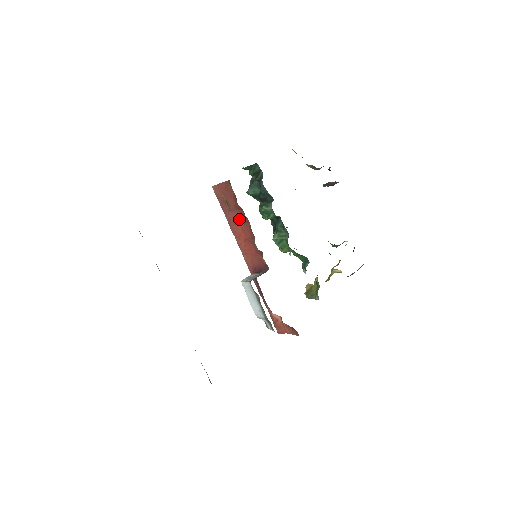
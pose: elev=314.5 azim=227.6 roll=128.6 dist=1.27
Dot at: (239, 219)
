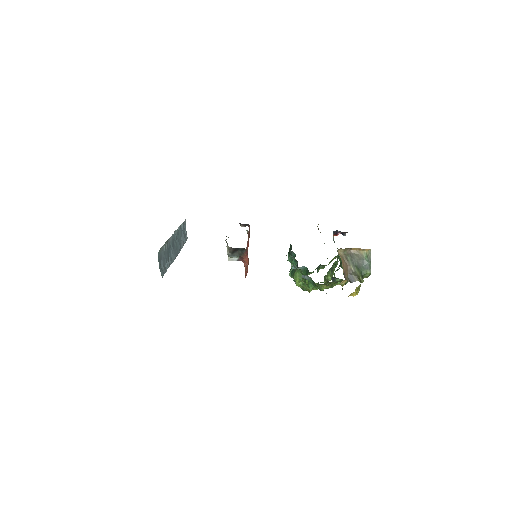
Dot at: occluded
